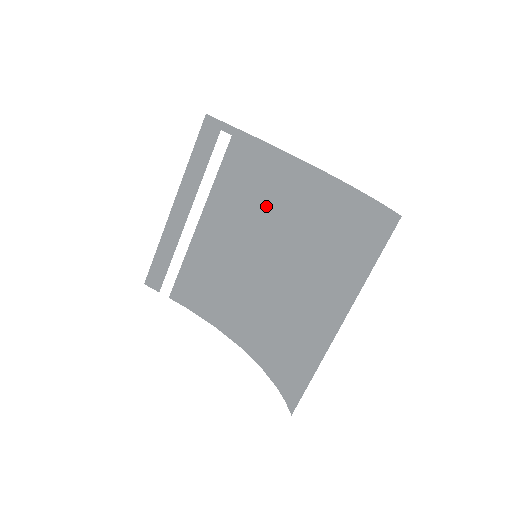
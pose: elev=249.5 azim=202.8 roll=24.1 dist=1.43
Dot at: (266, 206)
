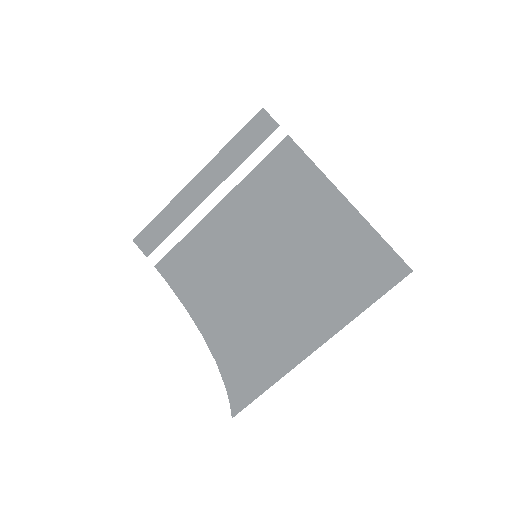
Dot at: (283, 214)
